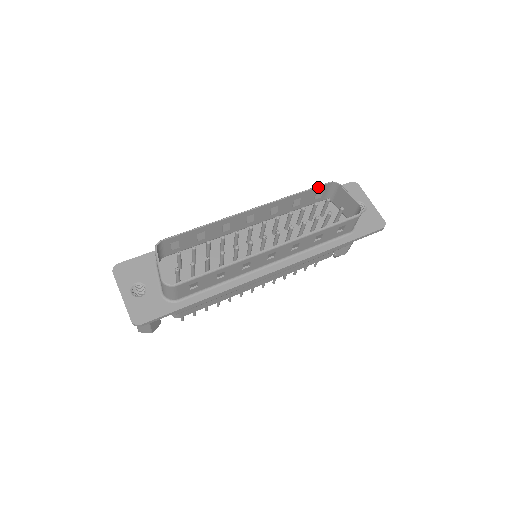
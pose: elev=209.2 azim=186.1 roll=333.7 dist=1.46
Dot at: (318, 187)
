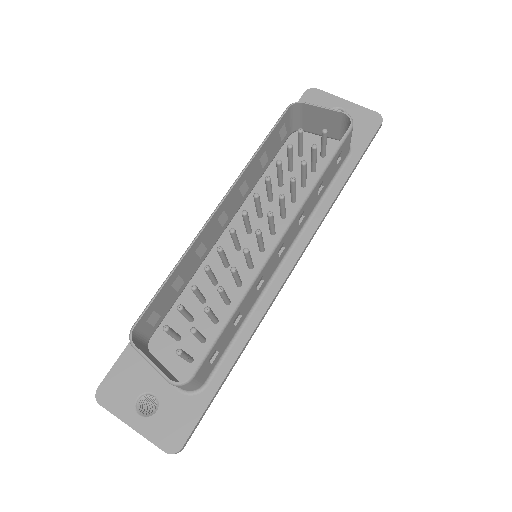
Dot at: (278, 123)
